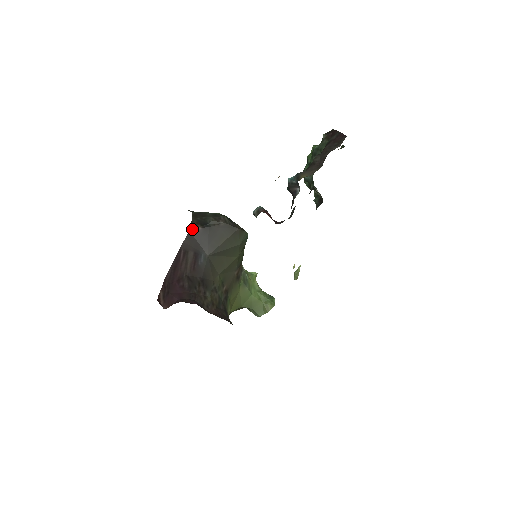
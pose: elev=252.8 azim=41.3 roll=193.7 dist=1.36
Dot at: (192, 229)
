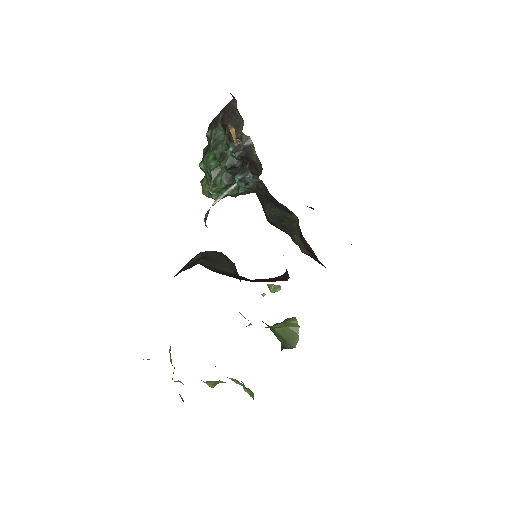
Dot at: (199, 263)
